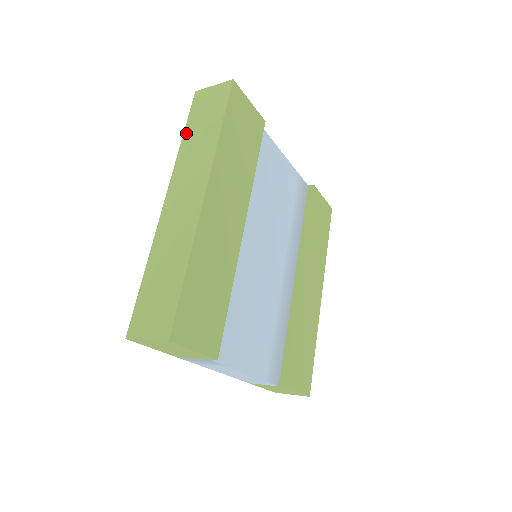
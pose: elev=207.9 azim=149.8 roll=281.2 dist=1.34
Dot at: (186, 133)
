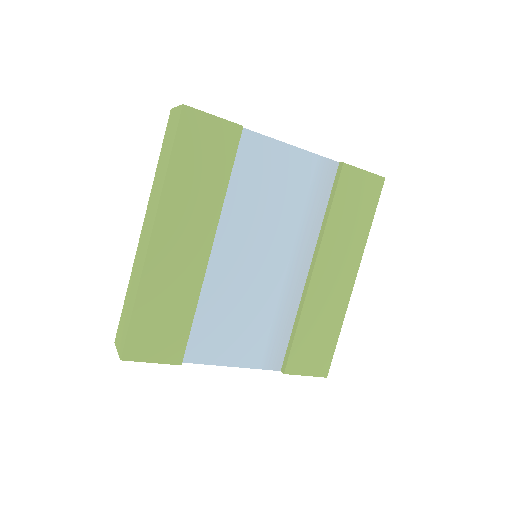
Dot at: (159, 160)
